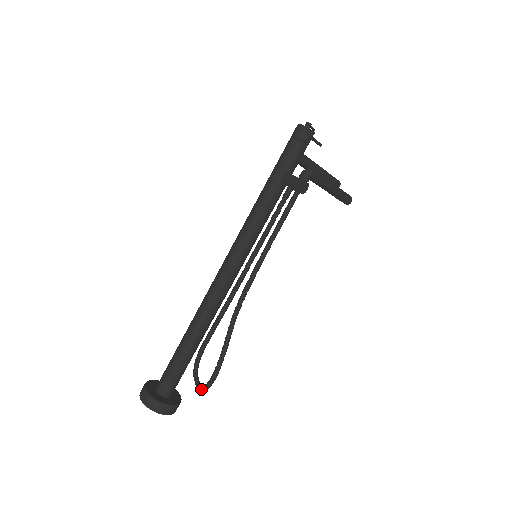
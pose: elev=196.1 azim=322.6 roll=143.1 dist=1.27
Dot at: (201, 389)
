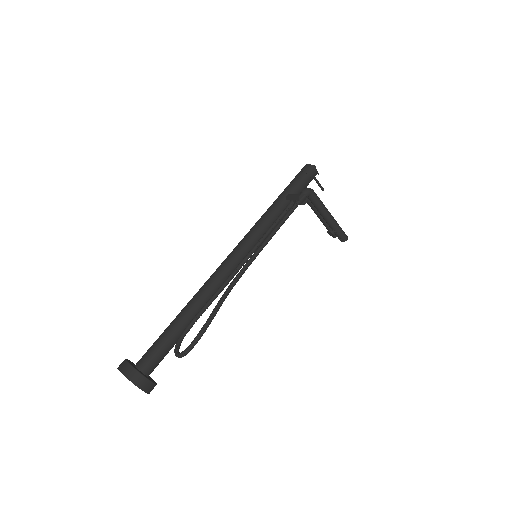
Dot at: (179, 355)
